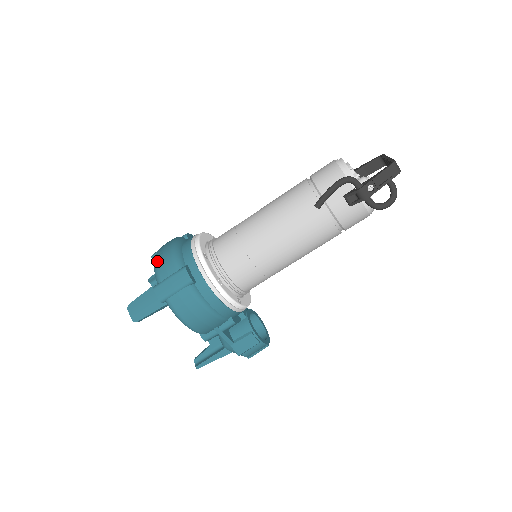
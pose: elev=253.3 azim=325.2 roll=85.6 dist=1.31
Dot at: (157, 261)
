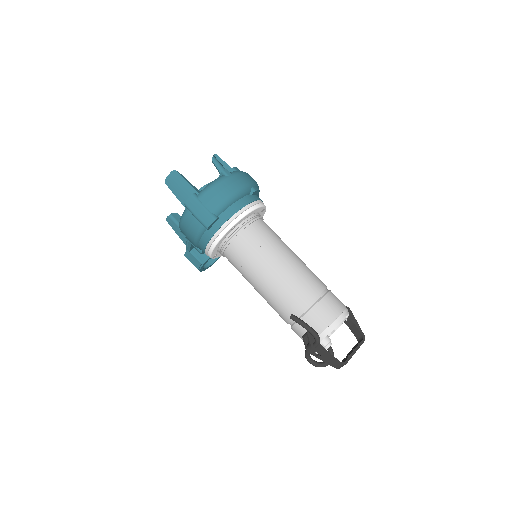
Dot at: (216, 186)
